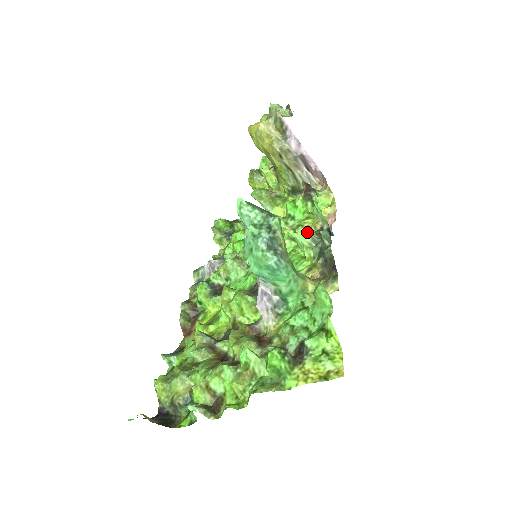
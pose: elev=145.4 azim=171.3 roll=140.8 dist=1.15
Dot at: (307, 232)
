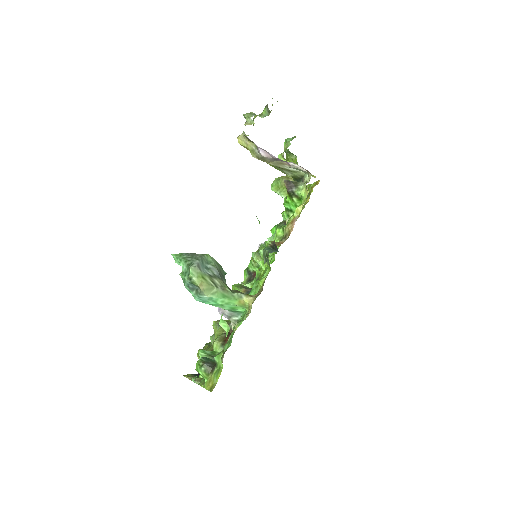
Dot at: (266, 244)
